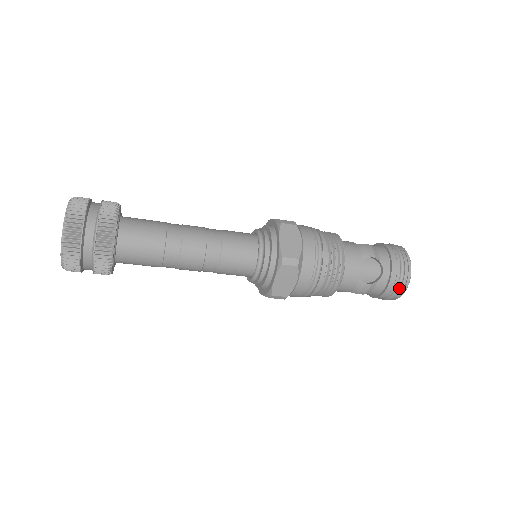
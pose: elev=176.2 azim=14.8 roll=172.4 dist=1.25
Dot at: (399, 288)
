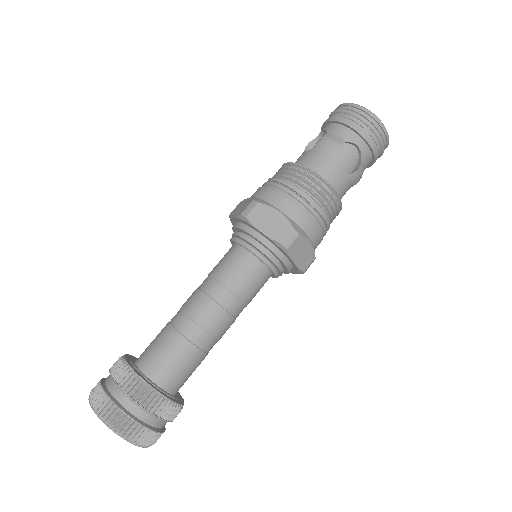
Dot at: (382, 141)
